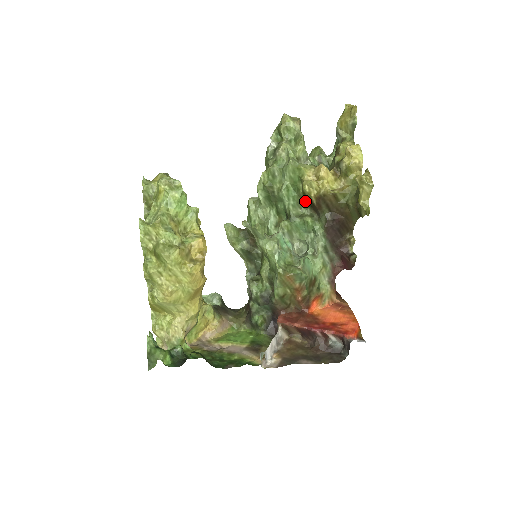
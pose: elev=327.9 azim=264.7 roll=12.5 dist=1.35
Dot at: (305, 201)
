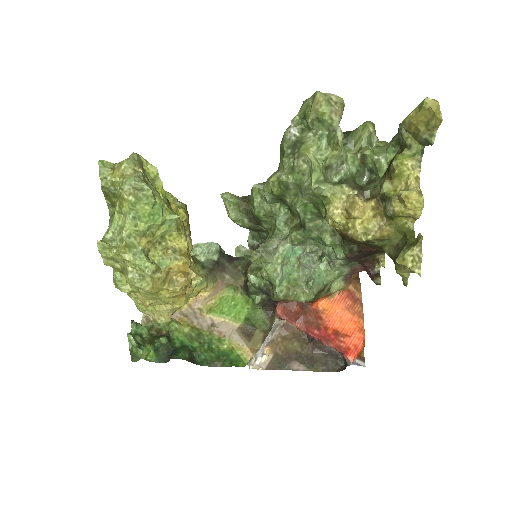
Dot at: occluded
